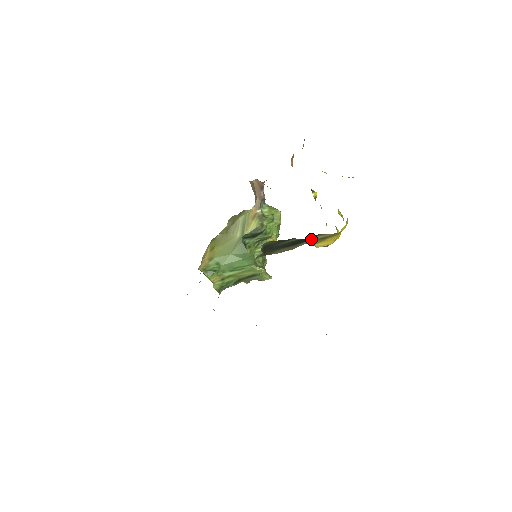
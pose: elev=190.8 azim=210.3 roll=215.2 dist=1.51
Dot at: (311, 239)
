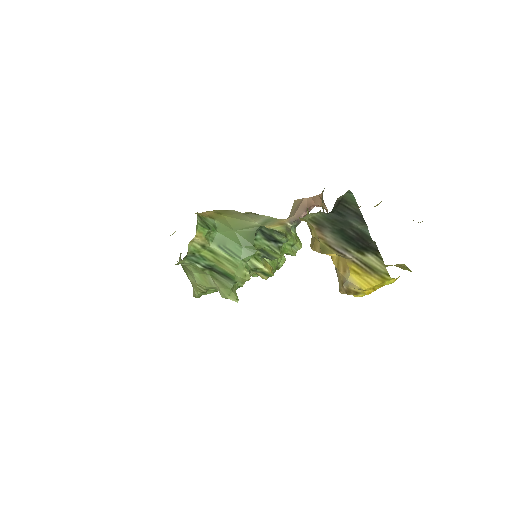
Dot at: (364, 255)
